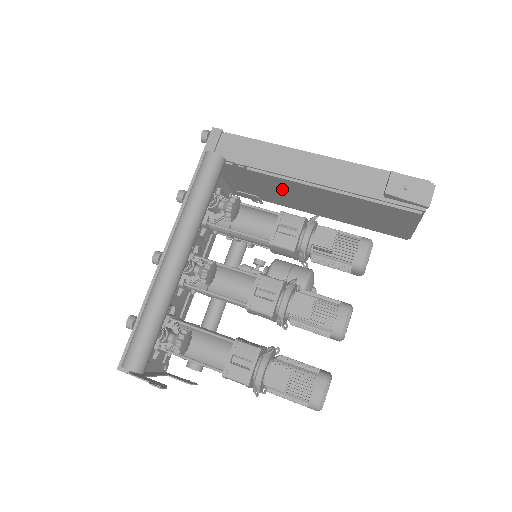
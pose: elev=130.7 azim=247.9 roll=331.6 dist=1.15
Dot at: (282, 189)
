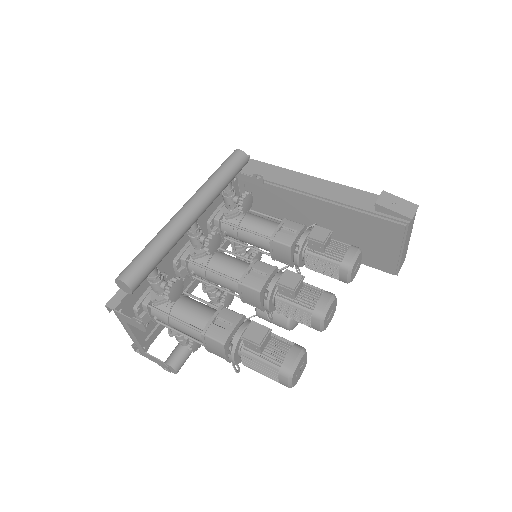
Dot at: (289, 209)
